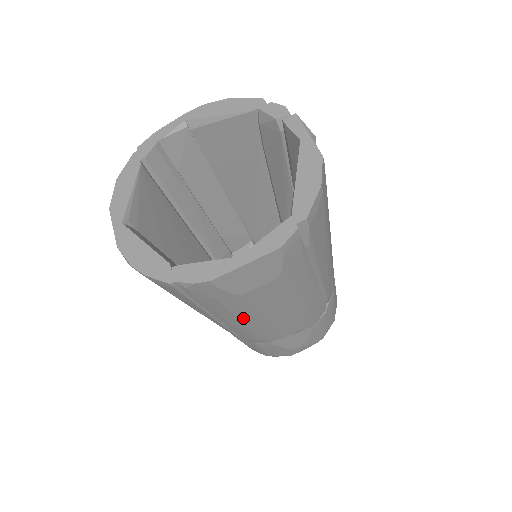
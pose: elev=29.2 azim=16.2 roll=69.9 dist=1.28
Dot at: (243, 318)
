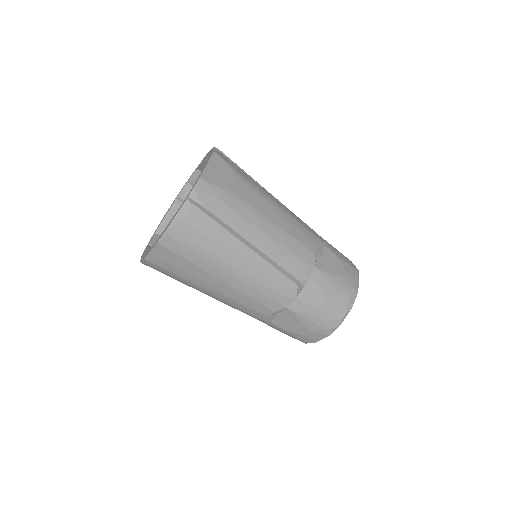
Dot at: (258, 225)
